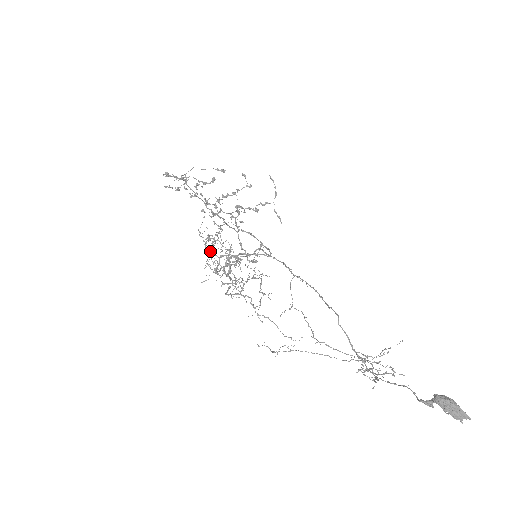
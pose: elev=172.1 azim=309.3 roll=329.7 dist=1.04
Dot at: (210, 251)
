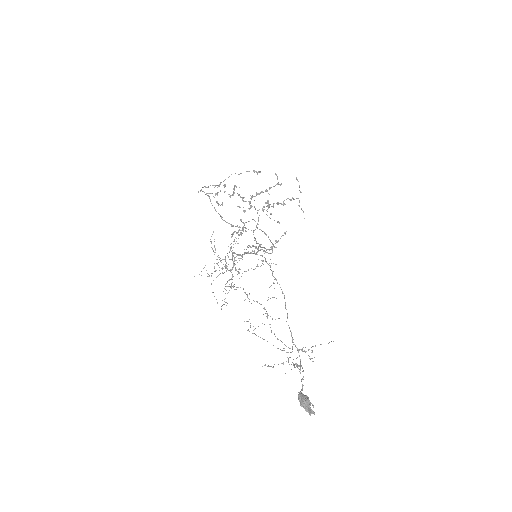
Dot at: occluded
